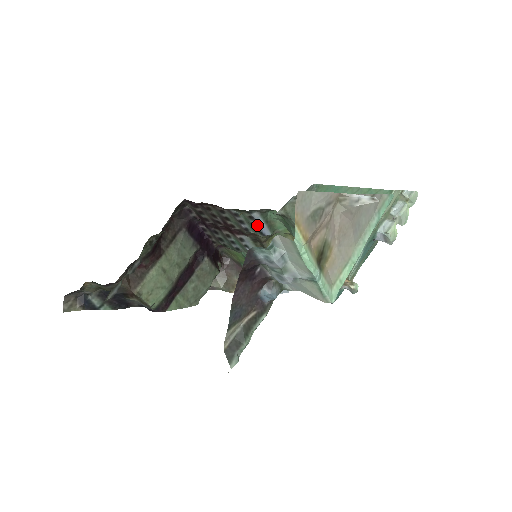
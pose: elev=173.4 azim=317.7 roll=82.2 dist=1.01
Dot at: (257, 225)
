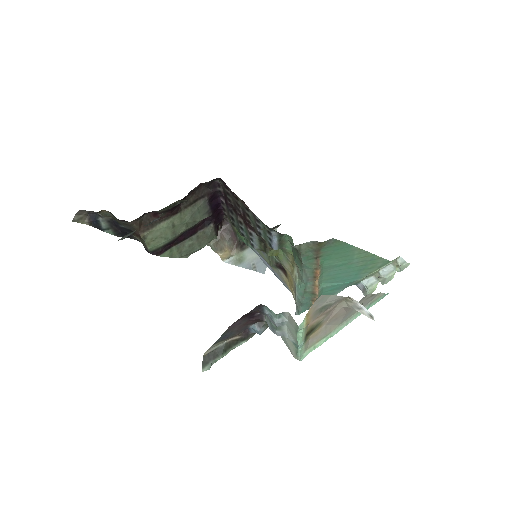
Dot at: (271, 239)
